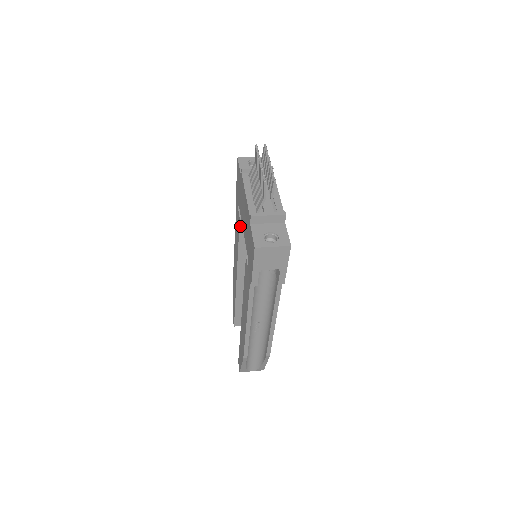
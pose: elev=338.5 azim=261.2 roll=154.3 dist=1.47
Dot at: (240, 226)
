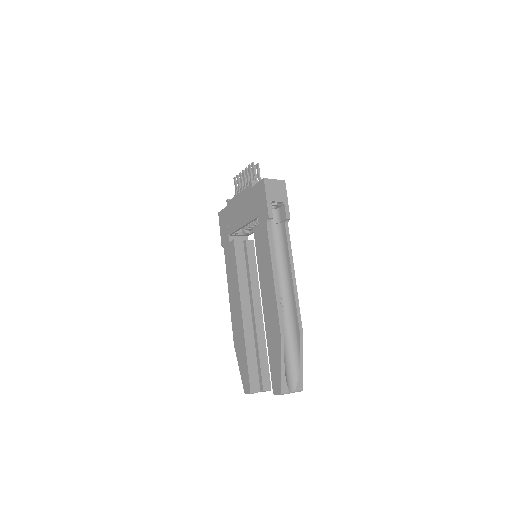
Dot at: (235, 247)
